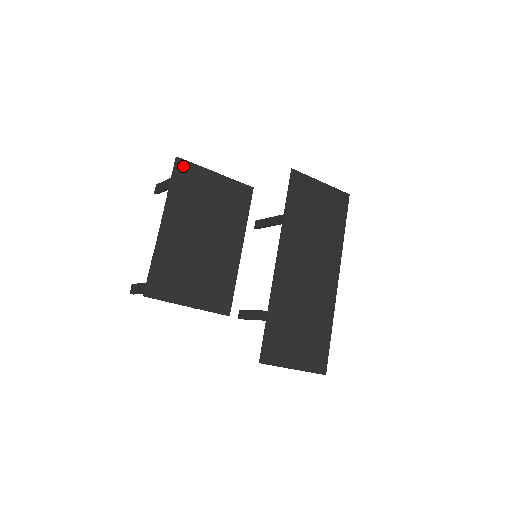
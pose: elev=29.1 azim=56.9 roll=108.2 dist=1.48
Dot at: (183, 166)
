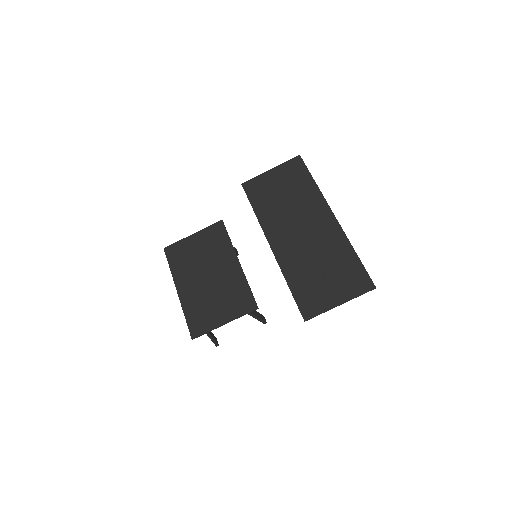
Dot at: (170, 250)
